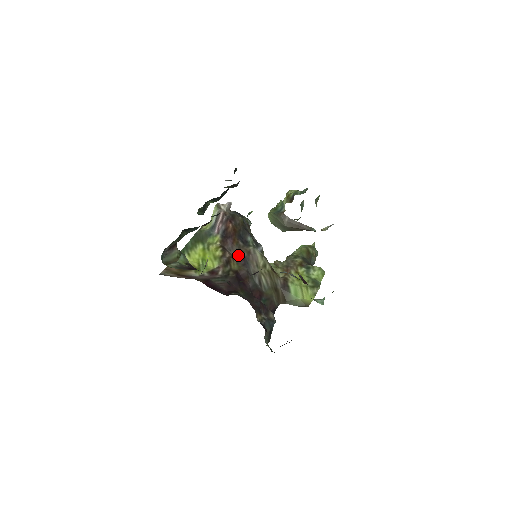
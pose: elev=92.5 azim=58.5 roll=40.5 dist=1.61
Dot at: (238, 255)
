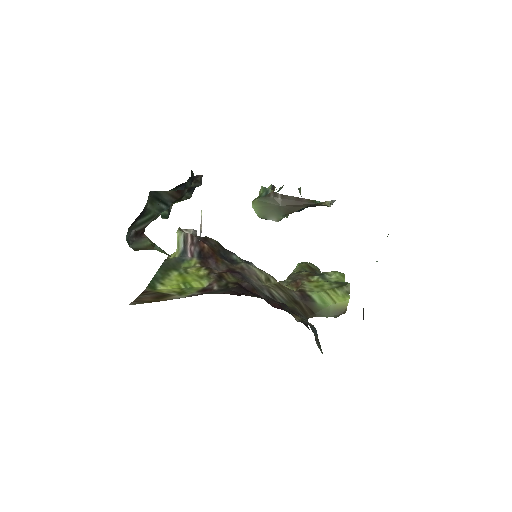
Dot at: (229, 271)
